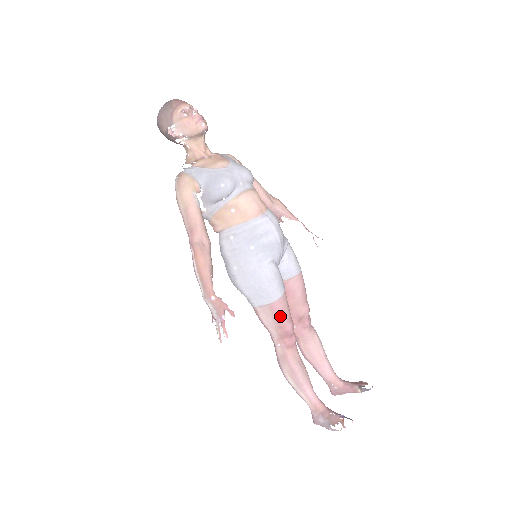
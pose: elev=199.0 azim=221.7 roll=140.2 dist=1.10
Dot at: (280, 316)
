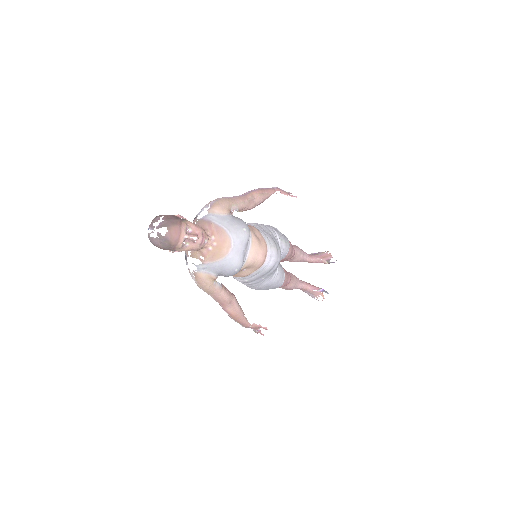
Dot at: occluded
